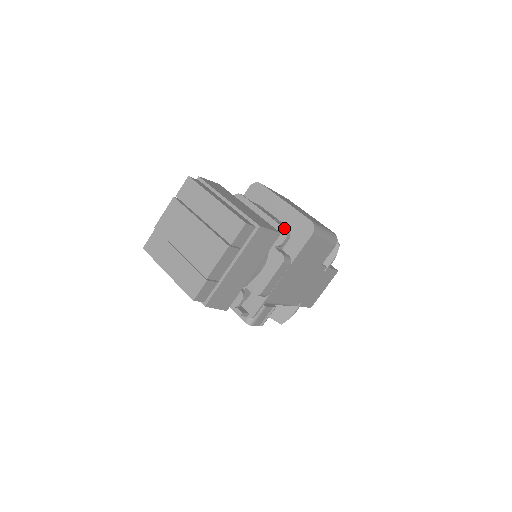
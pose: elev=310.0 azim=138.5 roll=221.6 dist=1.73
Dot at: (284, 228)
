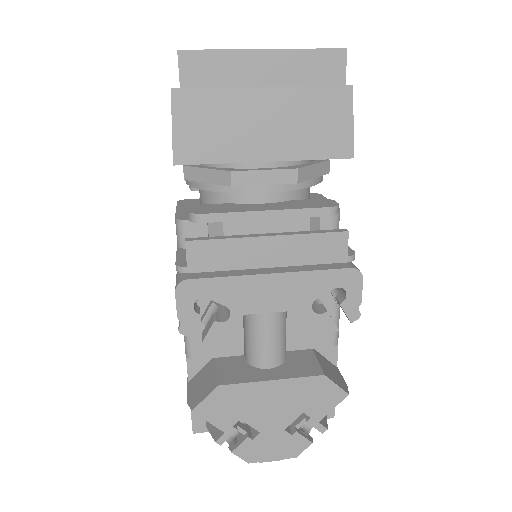
Dot at: occluded
